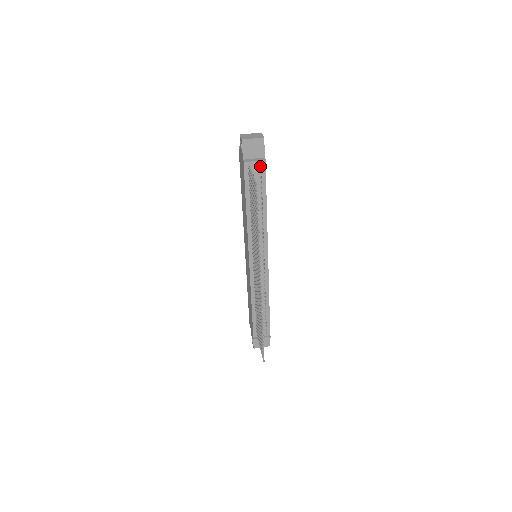
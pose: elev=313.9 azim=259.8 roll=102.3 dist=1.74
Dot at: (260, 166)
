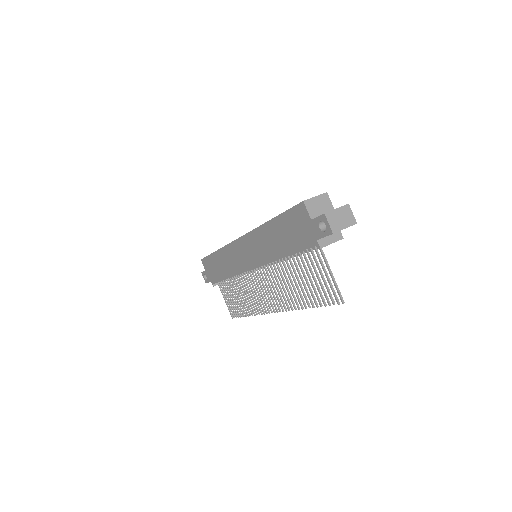
Dot at: occluded
